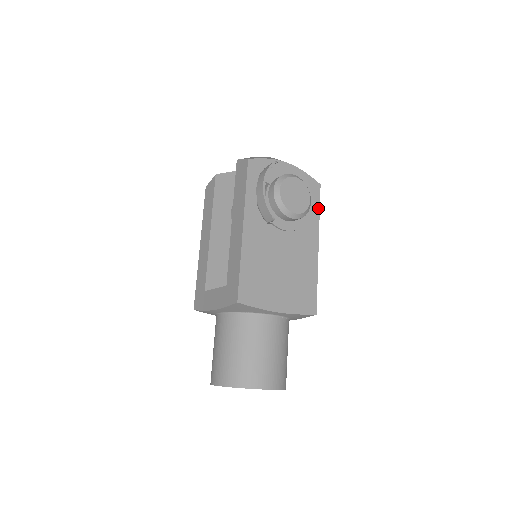
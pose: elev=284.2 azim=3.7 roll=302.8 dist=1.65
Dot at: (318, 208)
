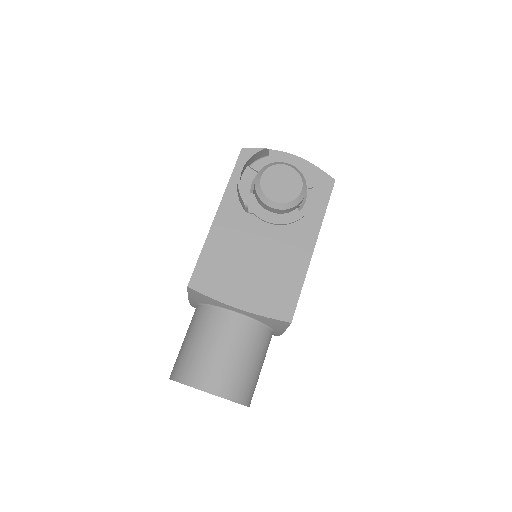
Dot at: (325, 205)
